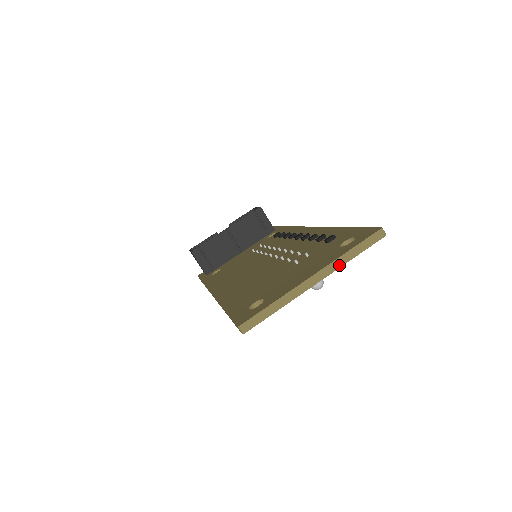
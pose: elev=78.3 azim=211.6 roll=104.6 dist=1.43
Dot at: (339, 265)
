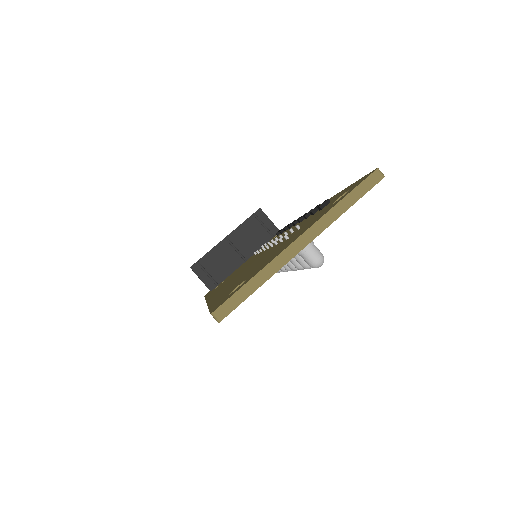
Dot at: (330, 221)
